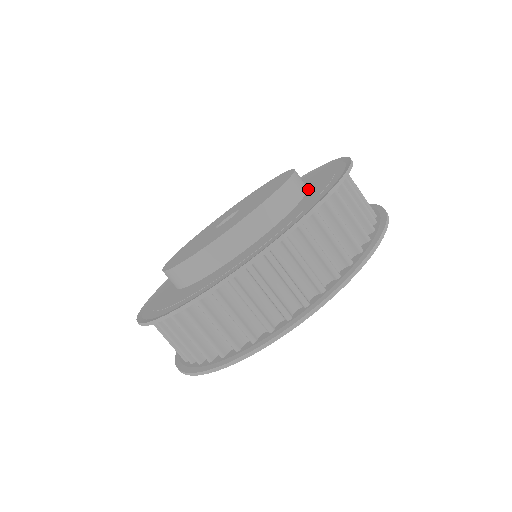
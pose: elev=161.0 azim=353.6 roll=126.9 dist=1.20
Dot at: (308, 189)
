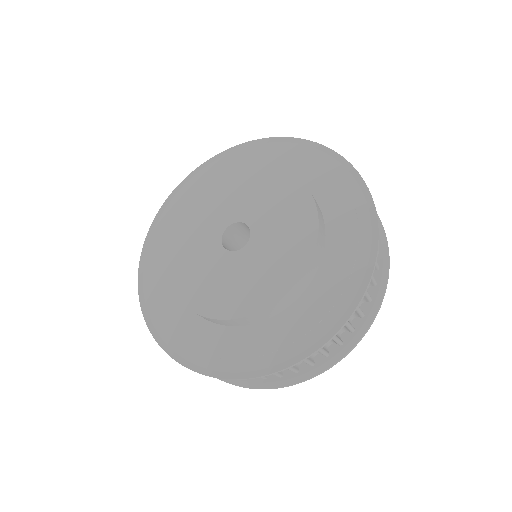
Dot at: (325, 221)
